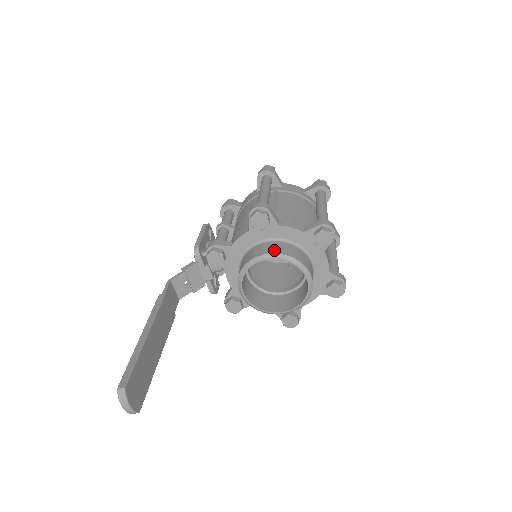
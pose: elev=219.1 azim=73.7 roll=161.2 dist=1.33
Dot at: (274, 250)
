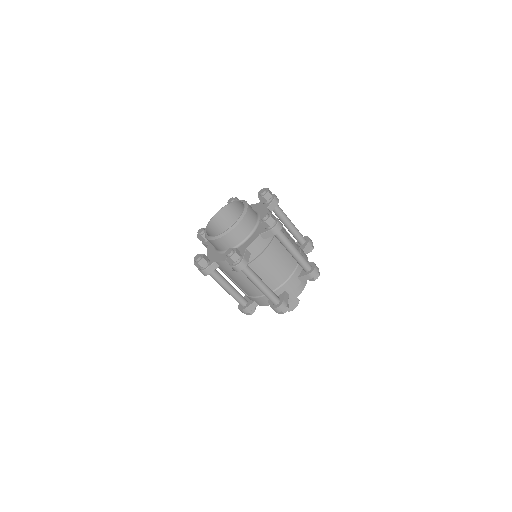
Dot at: occluded
